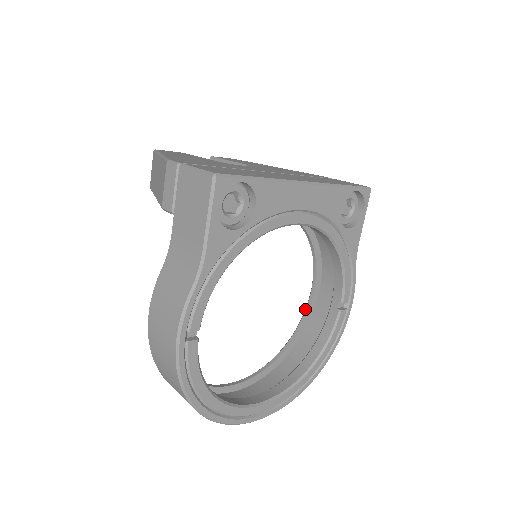
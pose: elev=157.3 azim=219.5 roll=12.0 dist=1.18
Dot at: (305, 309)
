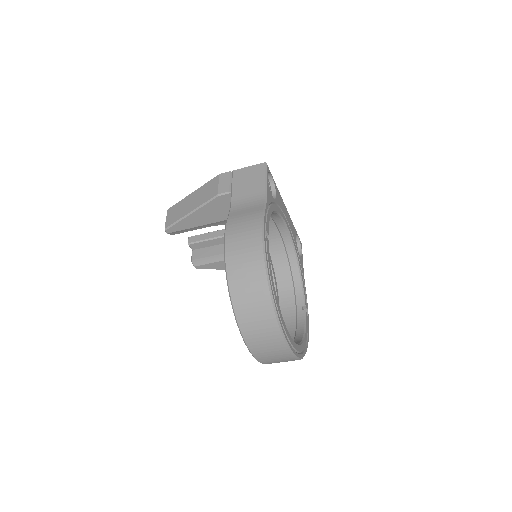
Dot at: occluded
